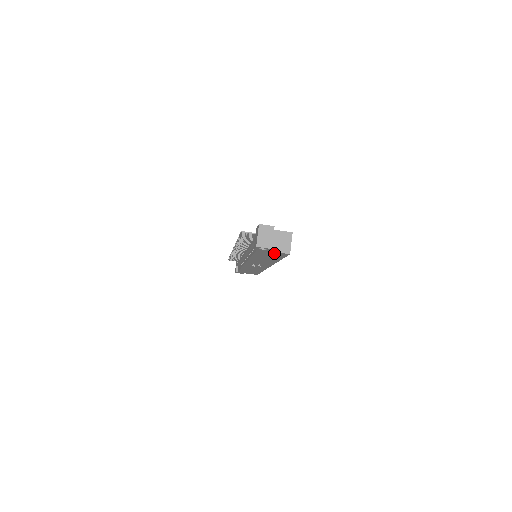
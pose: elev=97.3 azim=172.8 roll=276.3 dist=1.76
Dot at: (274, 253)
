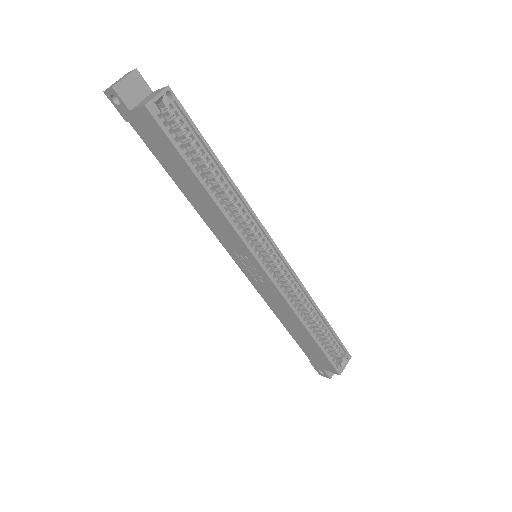
Dot at: (145, 123)
